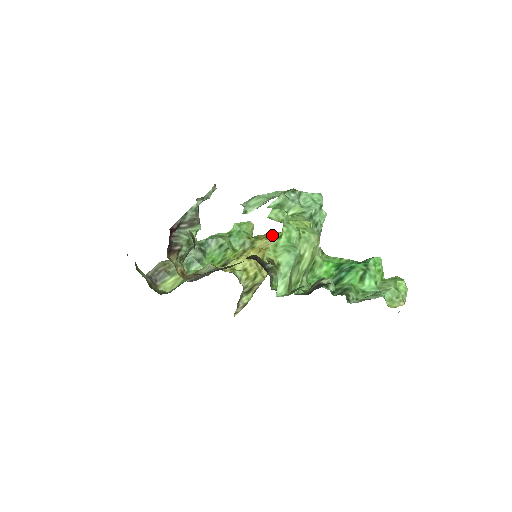
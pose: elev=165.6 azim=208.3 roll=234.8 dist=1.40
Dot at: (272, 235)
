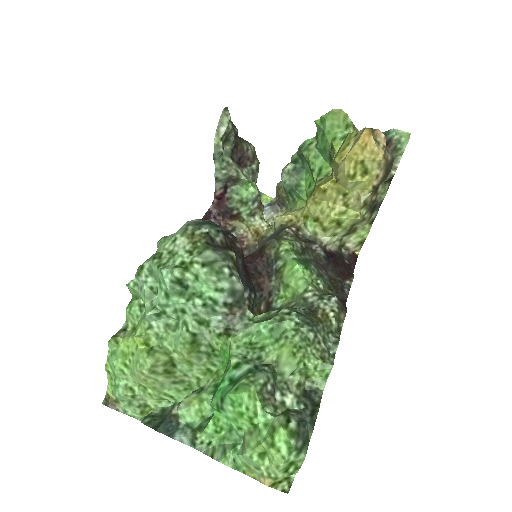
Dot at: (356, 139)
